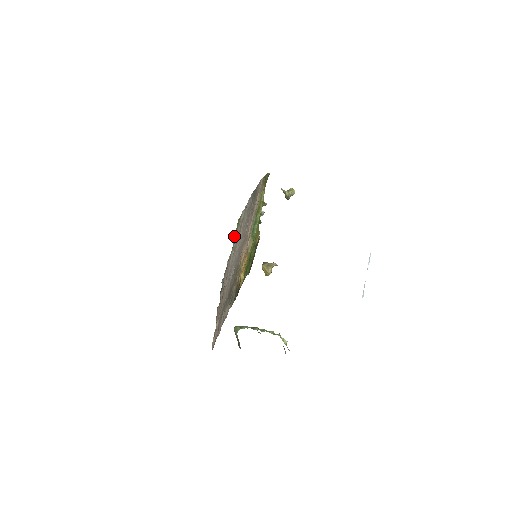
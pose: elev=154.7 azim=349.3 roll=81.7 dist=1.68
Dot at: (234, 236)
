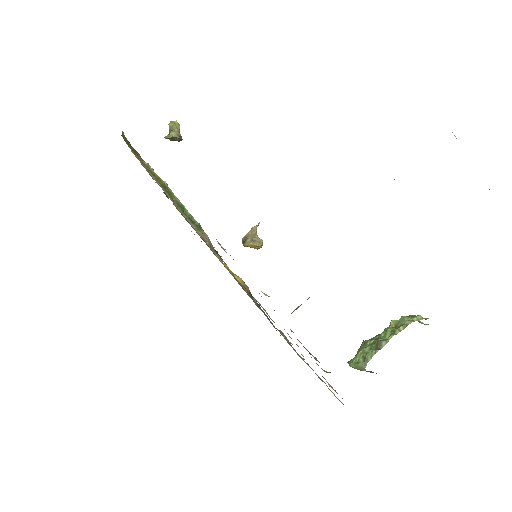
Dot at: occluded
